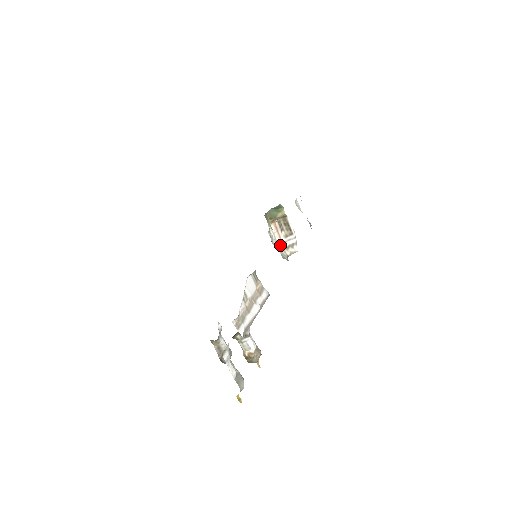
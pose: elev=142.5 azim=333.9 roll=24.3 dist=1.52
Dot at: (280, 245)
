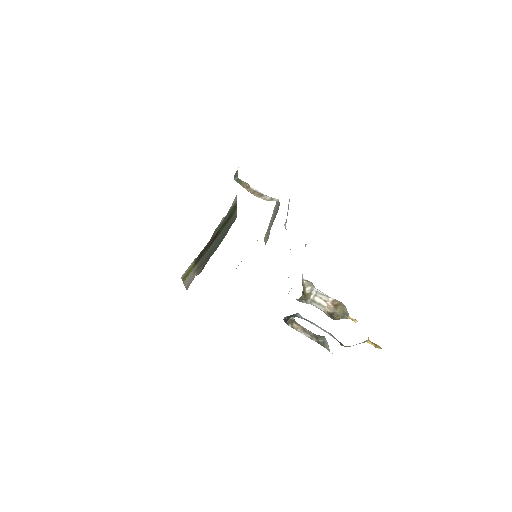
Dot at: (263, 199)
